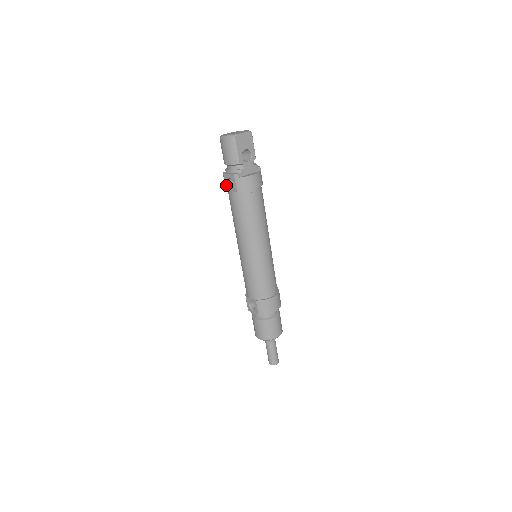
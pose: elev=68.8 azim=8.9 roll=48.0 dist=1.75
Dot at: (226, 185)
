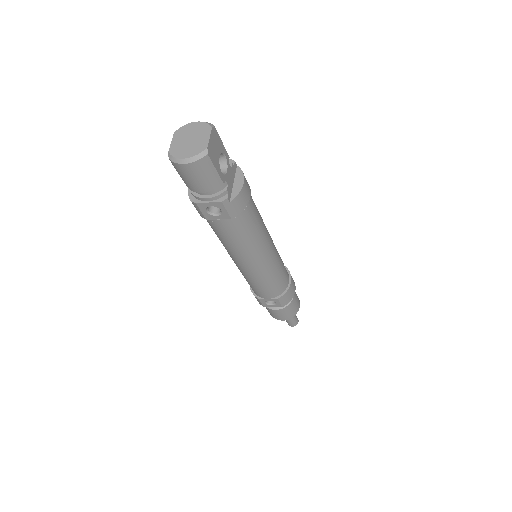
Dot at: (205, 215)
